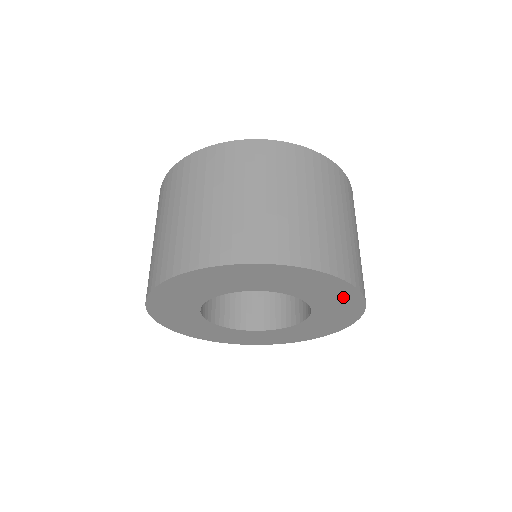
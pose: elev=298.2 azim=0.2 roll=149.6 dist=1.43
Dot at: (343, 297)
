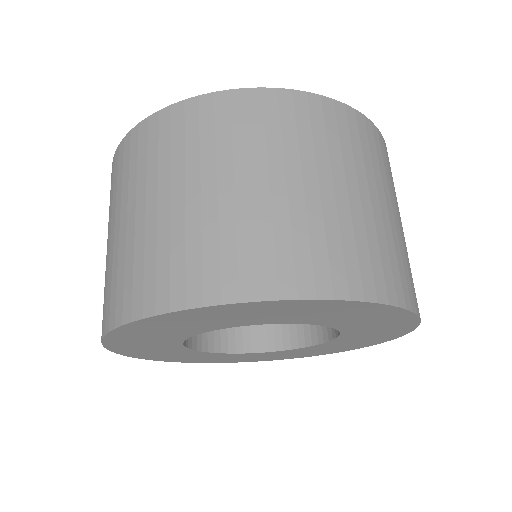
Dot at: (350, 310)
